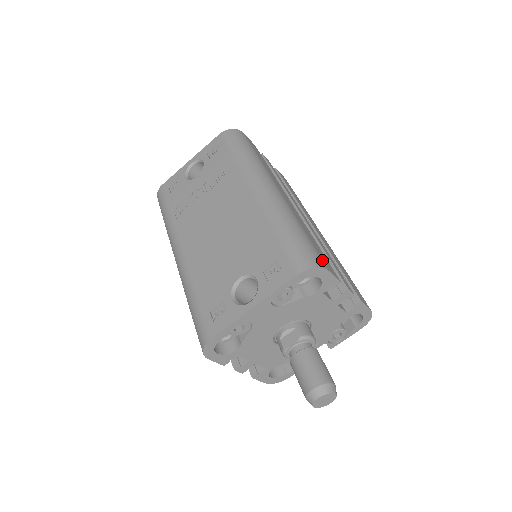
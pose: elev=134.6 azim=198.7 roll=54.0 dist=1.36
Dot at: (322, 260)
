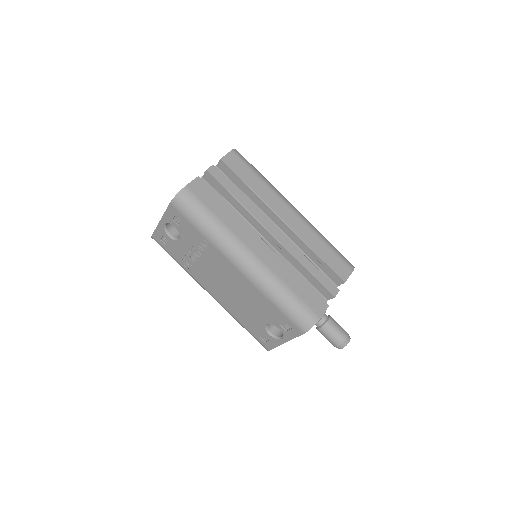
Dot at: (313, 311)
